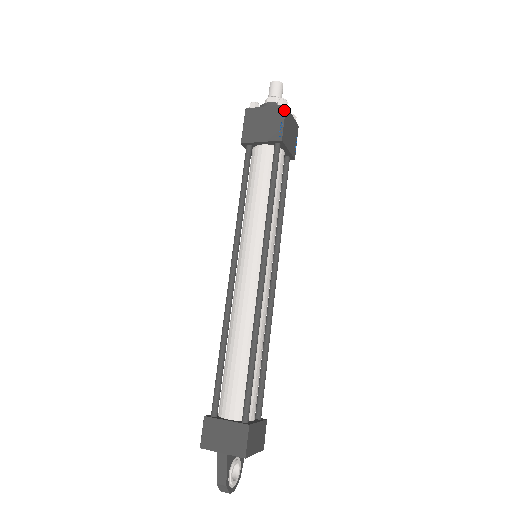
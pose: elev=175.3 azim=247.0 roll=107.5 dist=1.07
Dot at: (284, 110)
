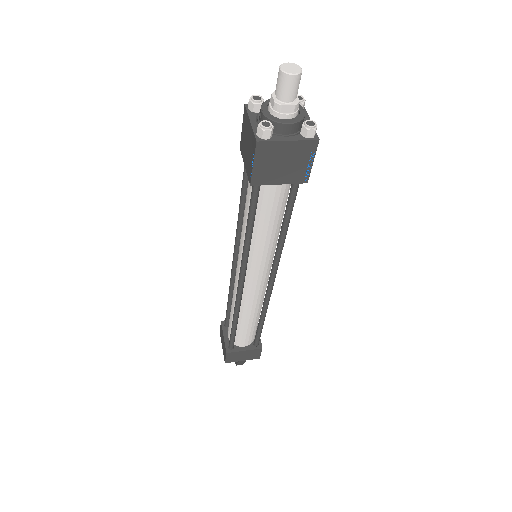
Dot at: (316, 148)
